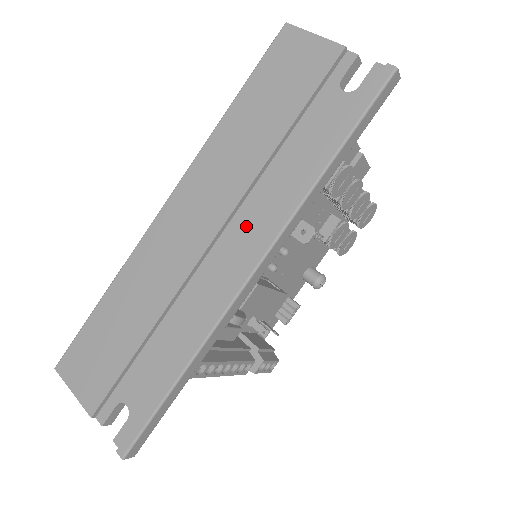
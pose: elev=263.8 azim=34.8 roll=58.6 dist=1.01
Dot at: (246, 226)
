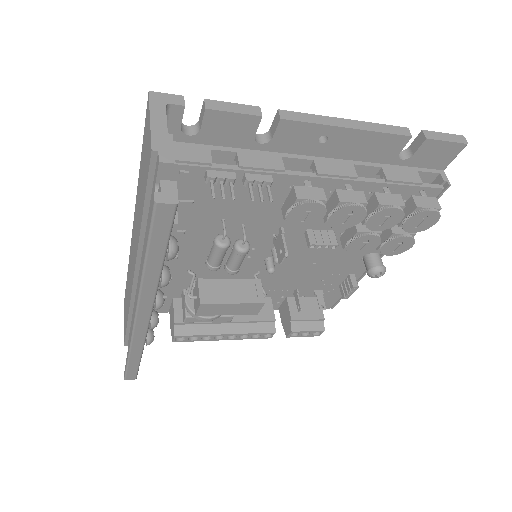
Dot at: occluded
